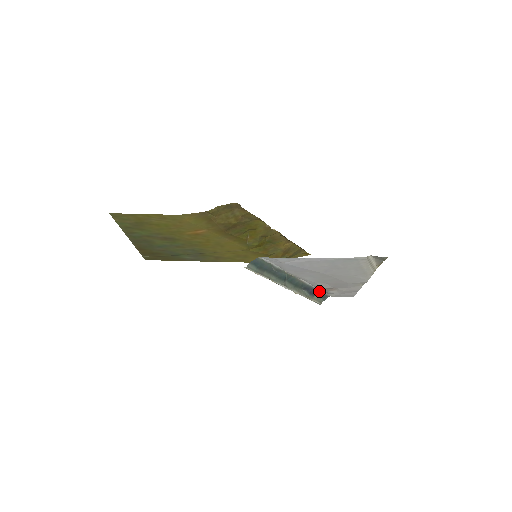
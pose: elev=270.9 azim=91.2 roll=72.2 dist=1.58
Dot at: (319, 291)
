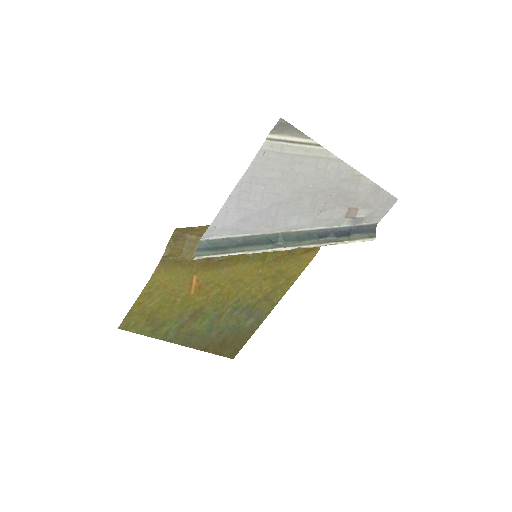
Dot at: (348, 227)
